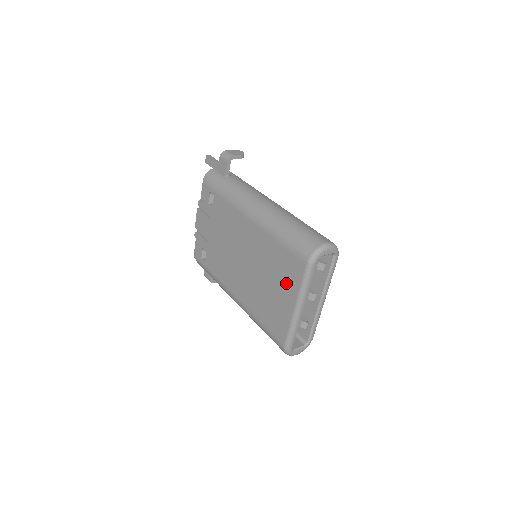
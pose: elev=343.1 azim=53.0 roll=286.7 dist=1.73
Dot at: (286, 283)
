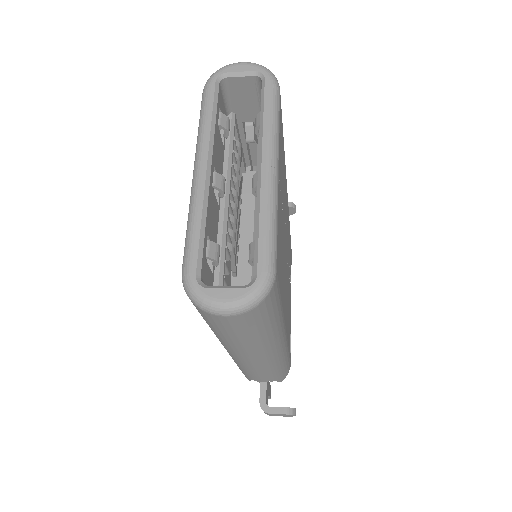
Dot at: occluded
